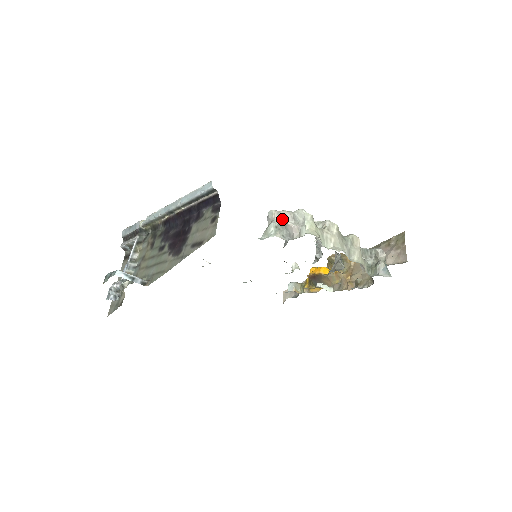
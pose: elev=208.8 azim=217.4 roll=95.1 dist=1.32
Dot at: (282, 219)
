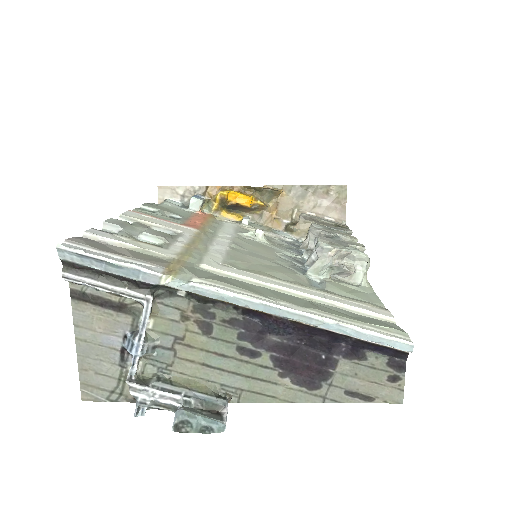
Dot at: (338, 258)
